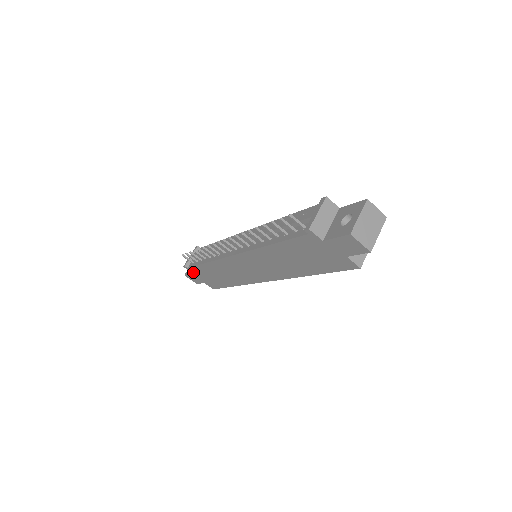
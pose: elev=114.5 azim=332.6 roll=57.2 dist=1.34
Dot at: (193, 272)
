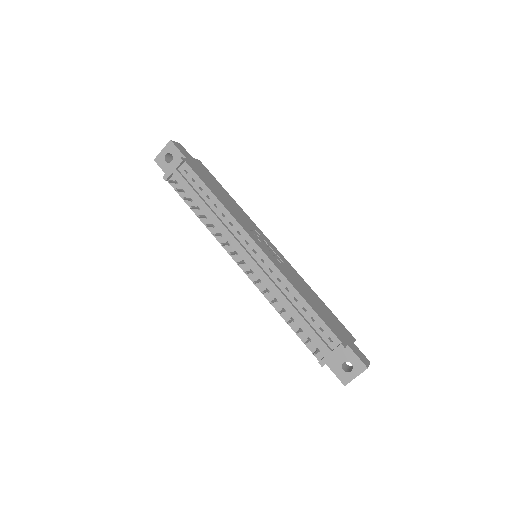
Dot at: occluded
